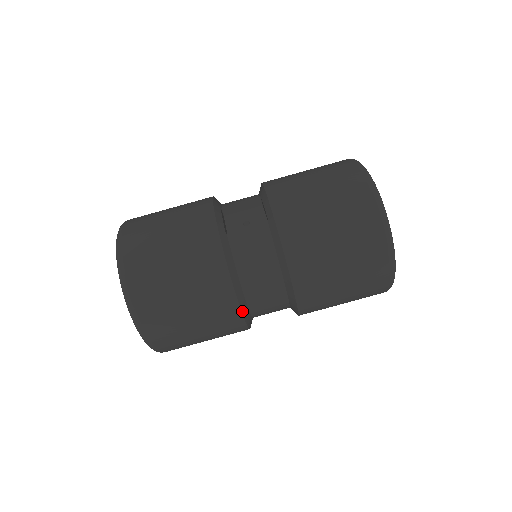
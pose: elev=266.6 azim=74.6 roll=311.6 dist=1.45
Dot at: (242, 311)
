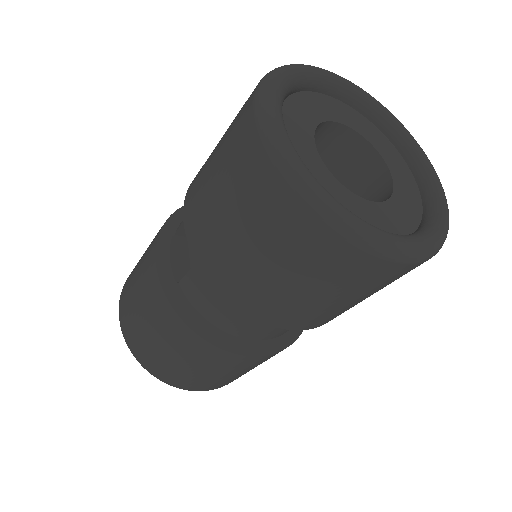
Dot at: (248, 354)
